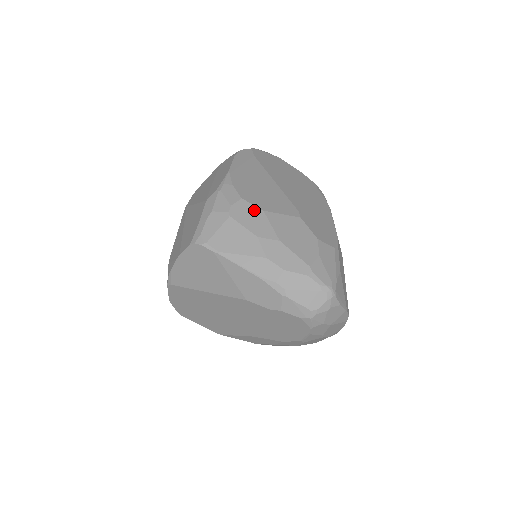
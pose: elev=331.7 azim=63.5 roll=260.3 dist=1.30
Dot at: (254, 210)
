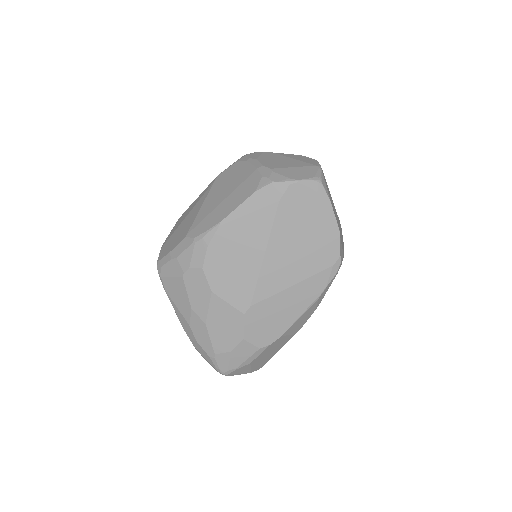
Dot at: (204, 286)
